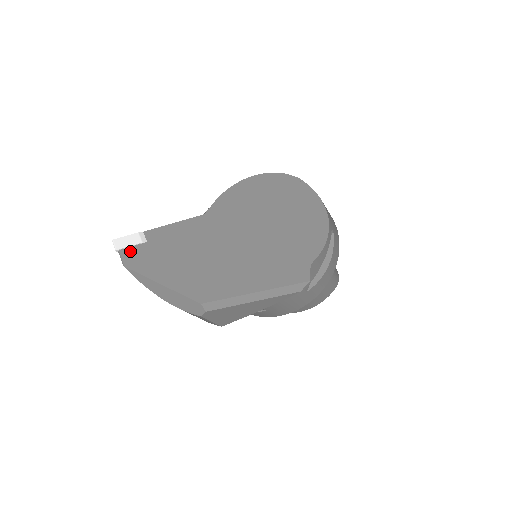
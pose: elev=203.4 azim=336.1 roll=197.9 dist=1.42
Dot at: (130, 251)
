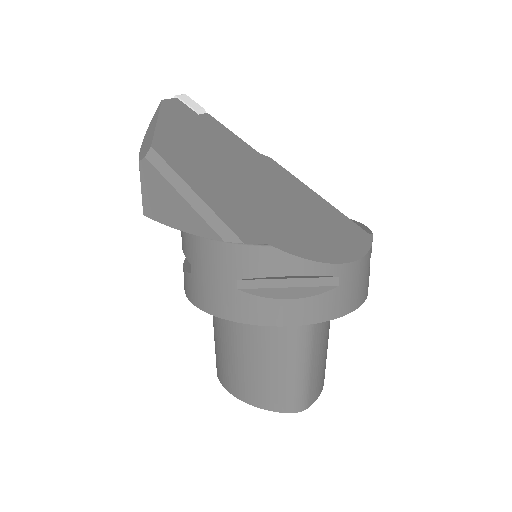
Dot at: (181, 104)
